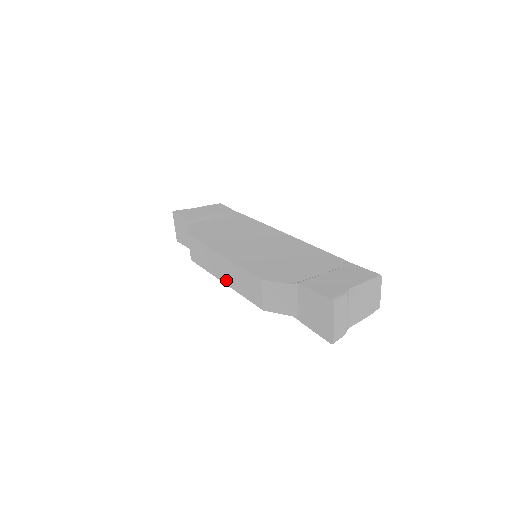
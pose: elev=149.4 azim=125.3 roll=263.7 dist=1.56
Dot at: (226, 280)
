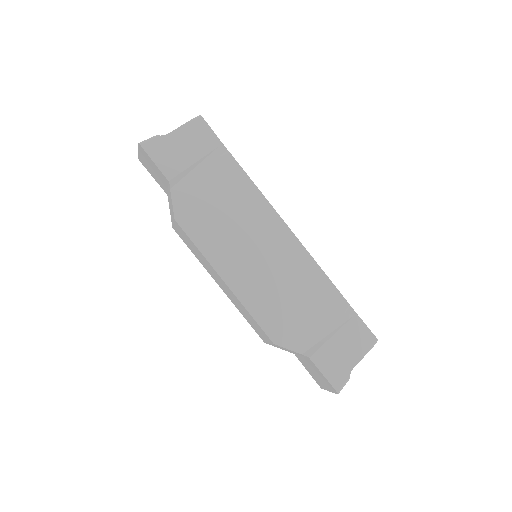
Dot at: (224, 291)
